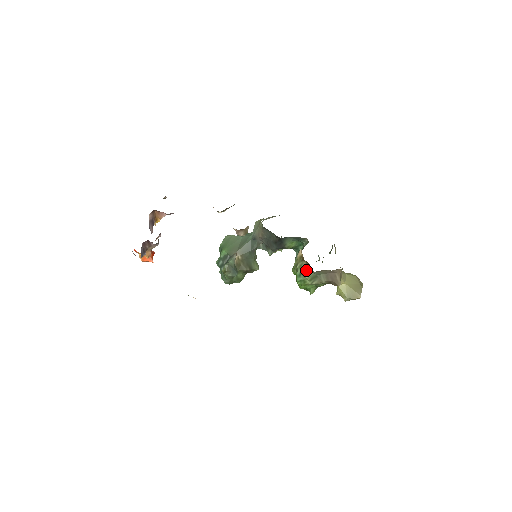
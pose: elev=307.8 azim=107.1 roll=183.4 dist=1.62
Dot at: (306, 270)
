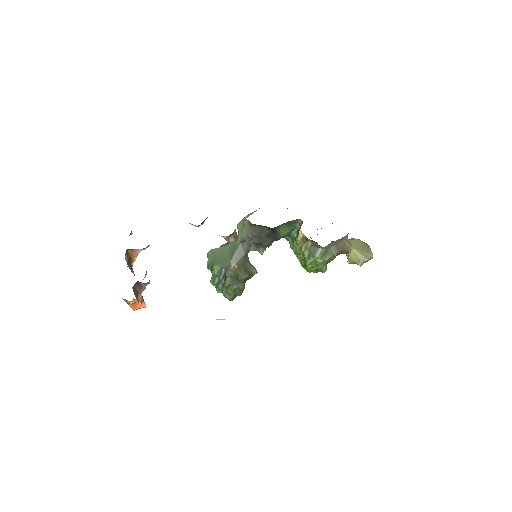
Dot at: (314, 249)
